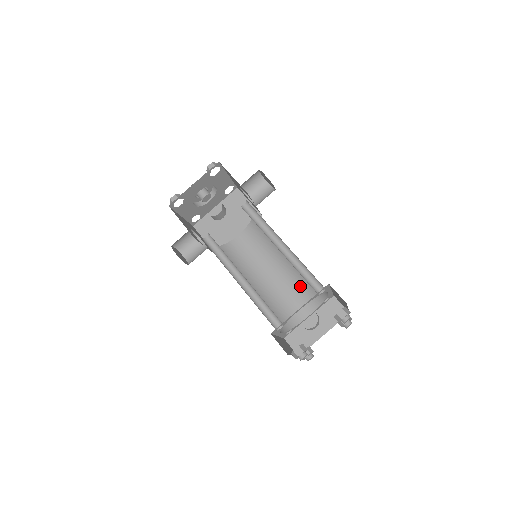
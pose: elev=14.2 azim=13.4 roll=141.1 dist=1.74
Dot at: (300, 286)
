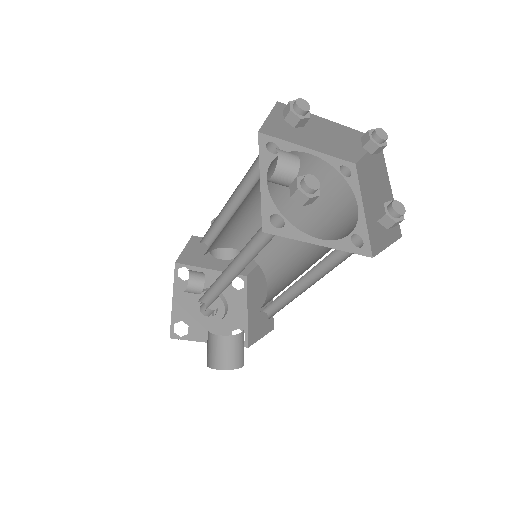
Dot at: (323, 212)
